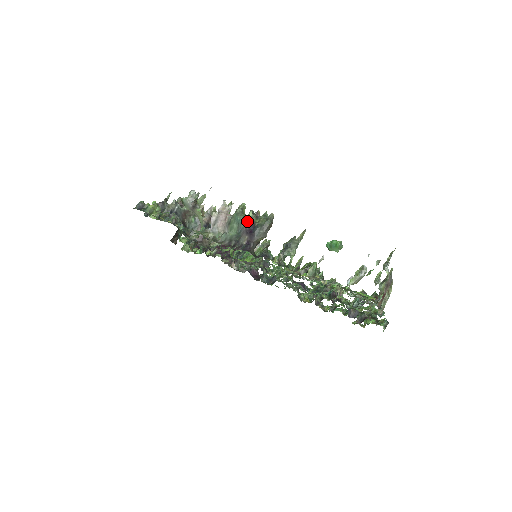
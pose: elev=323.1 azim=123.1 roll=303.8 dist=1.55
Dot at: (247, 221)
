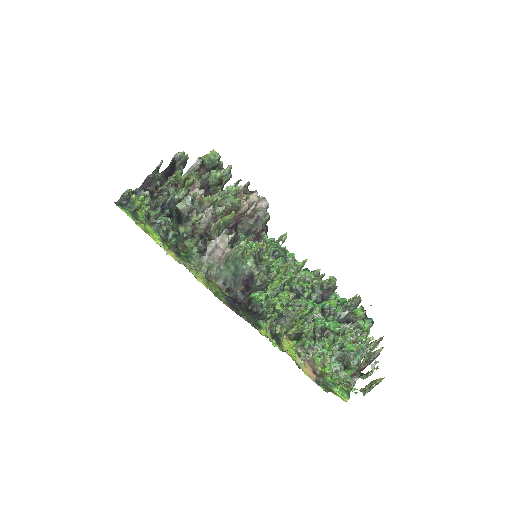
Dot at: (246, 270)
